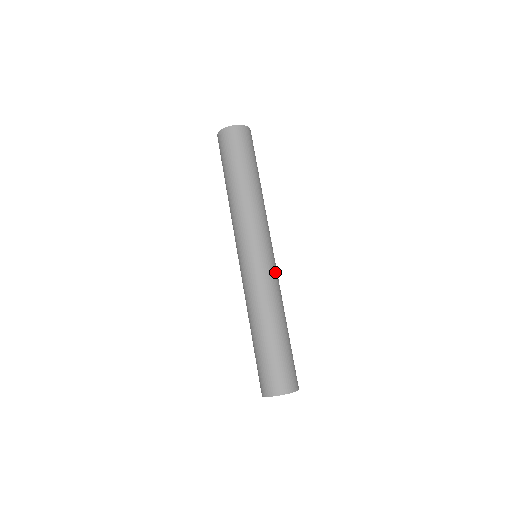
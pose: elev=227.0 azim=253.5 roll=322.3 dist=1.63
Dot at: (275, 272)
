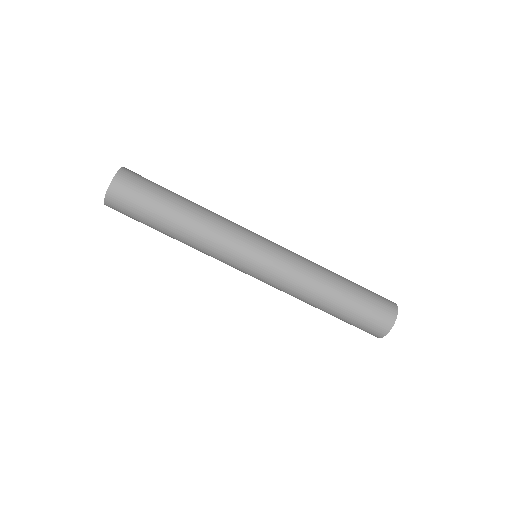
Dot at: (284, 259)
